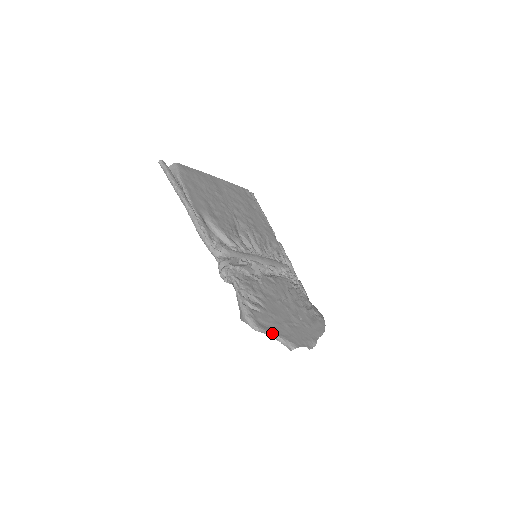
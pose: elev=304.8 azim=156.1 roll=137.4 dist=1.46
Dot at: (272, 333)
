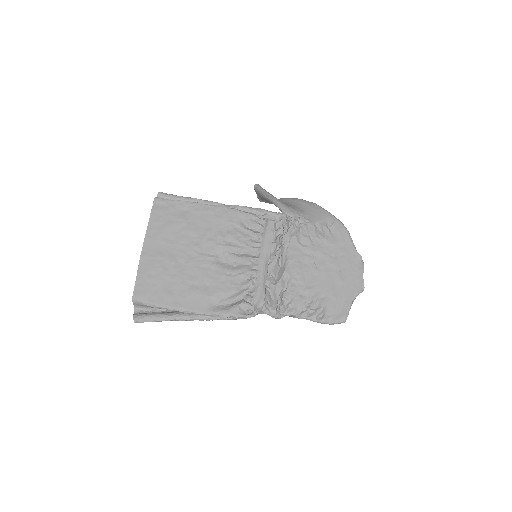
Dot at: (349, 307)
